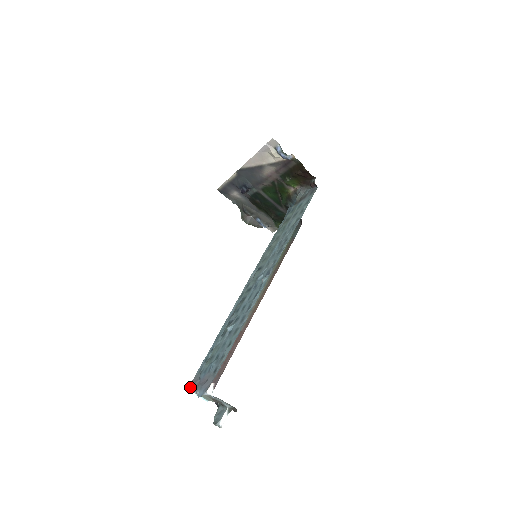
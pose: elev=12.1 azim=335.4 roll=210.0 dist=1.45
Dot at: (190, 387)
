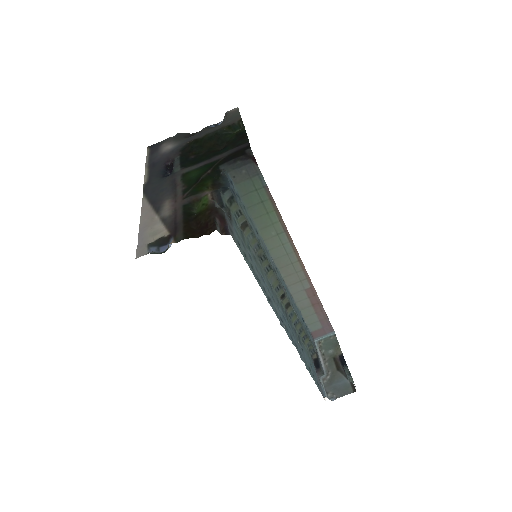
Dot at: (315, 345)
